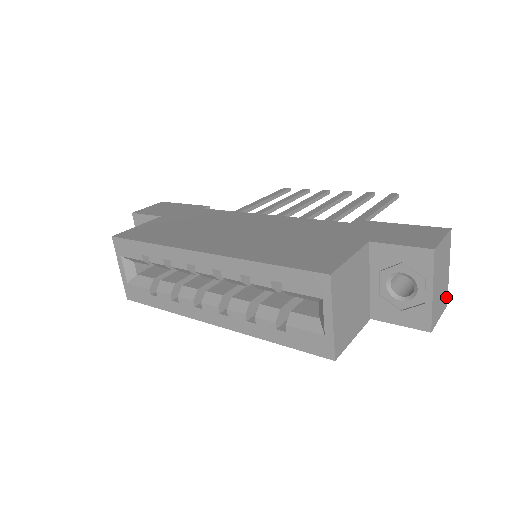
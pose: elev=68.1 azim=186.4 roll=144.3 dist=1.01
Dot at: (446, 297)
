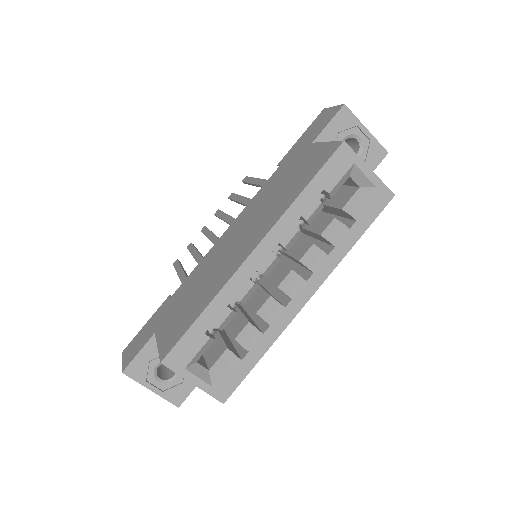
Dot at: occluded
